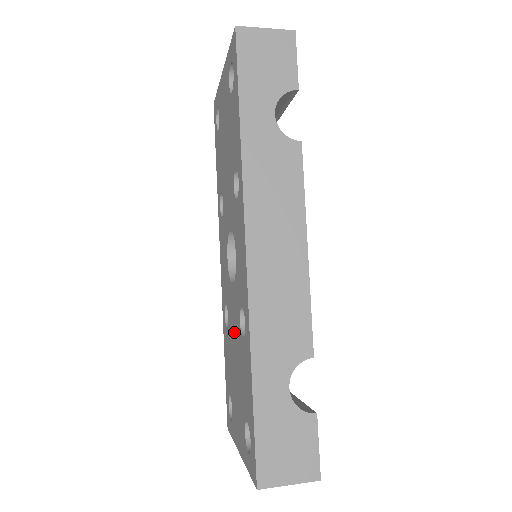
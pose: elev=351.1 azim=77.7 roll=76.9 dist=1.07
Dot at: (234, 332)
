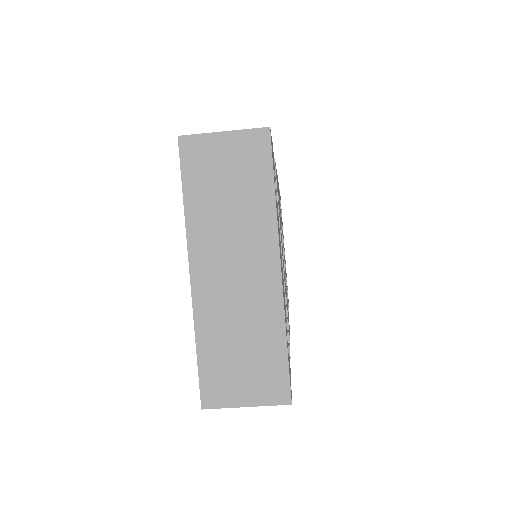
Dot at: occluded
